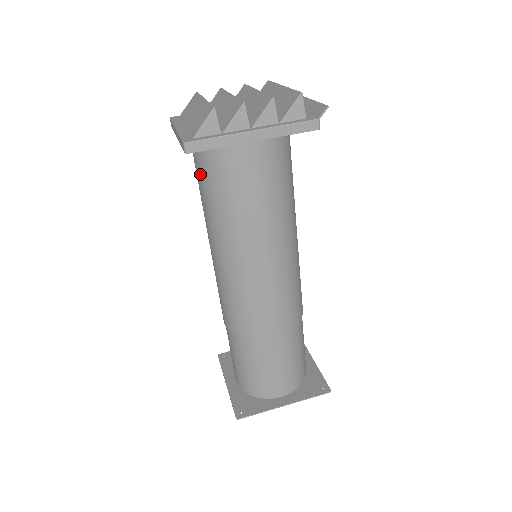
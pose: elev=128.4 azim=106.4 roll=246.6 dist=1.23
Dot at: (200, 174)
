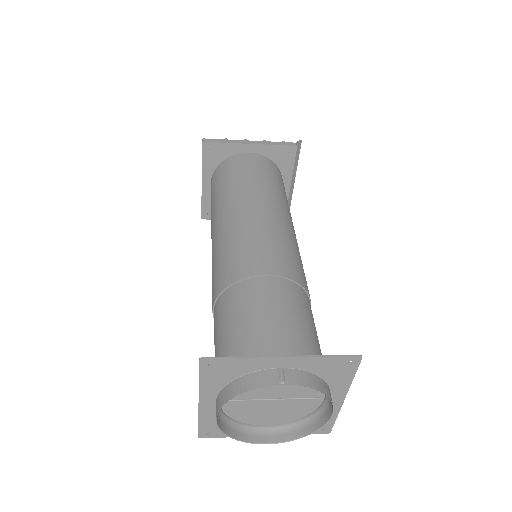
Dot at: (213, 189)
